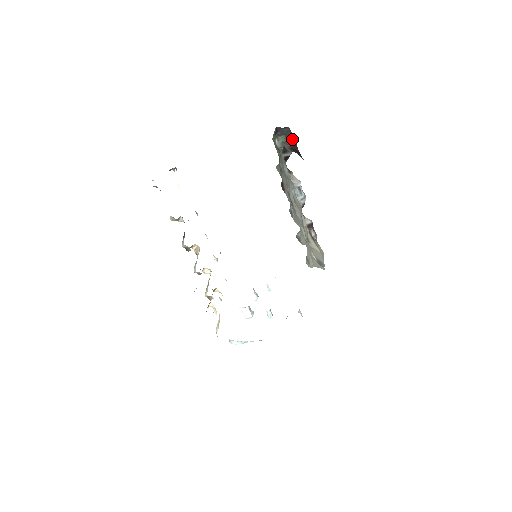
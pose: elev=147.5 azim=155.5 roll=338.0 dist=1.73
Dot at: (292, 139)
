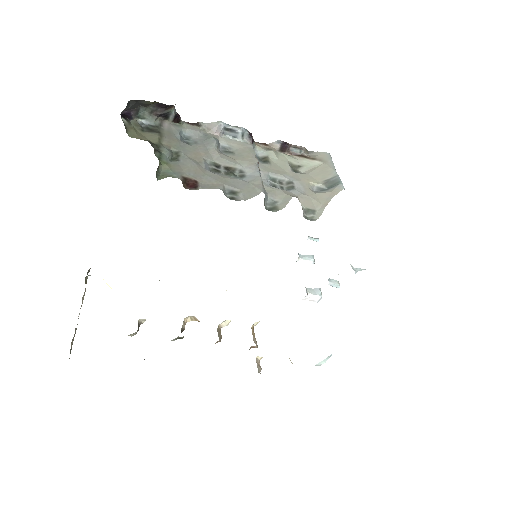
Dot at: (151, 103)
